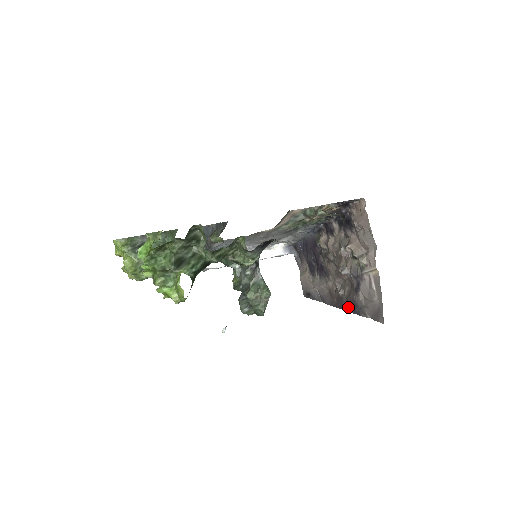
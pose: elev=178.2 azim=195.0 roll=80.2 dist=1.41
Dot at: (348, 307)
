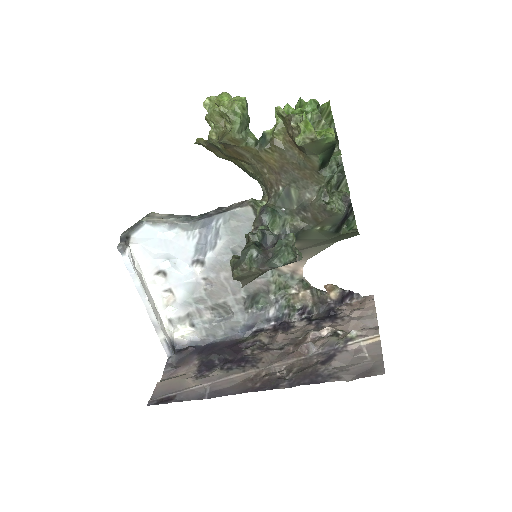
Dot at: (294, 382)
